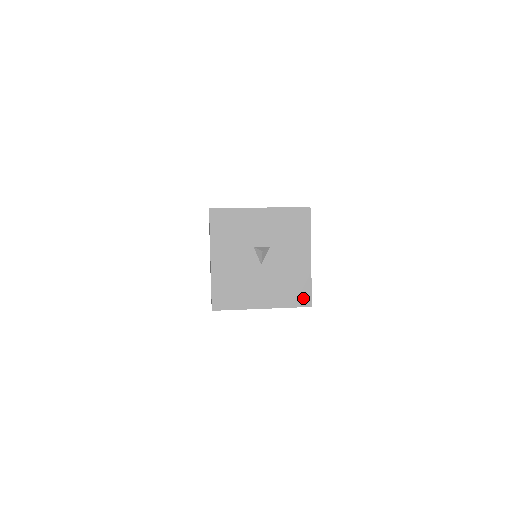
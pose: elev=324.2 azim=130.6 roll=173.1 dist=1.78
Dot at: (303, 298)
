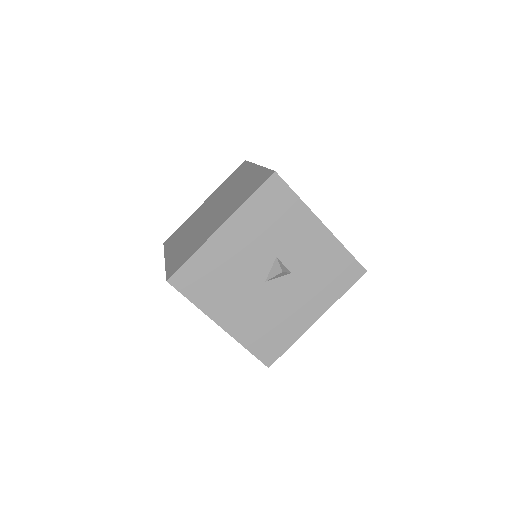
Dot at: (269, 352)
